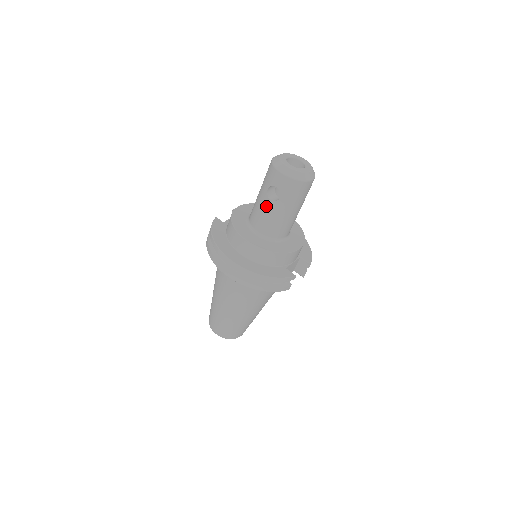
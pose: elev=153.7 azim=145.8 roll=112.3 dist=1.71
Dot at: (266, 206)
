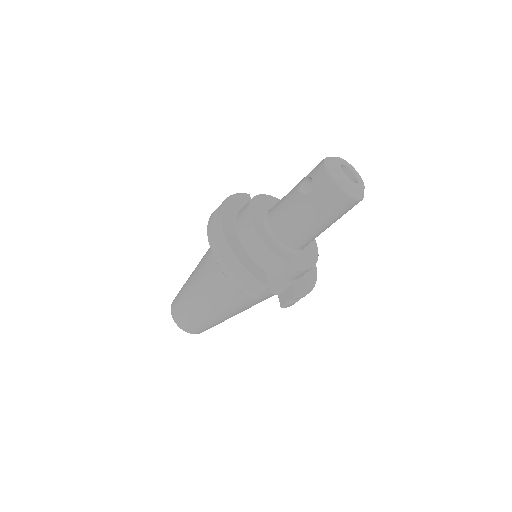
Dot at: (292, 196)
